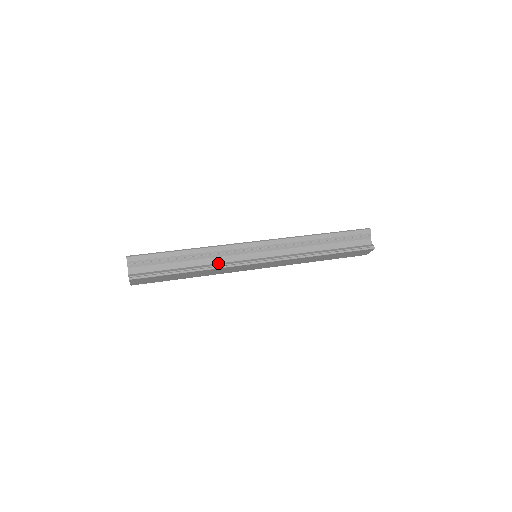
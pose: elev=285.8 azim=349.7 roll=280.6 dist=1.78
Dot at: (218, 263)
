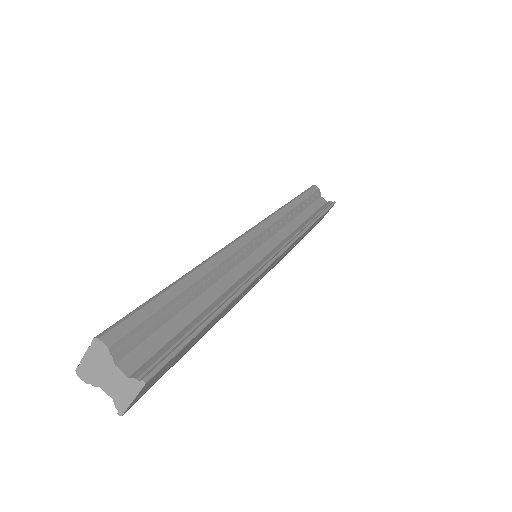
Dot at: (238, 279)
